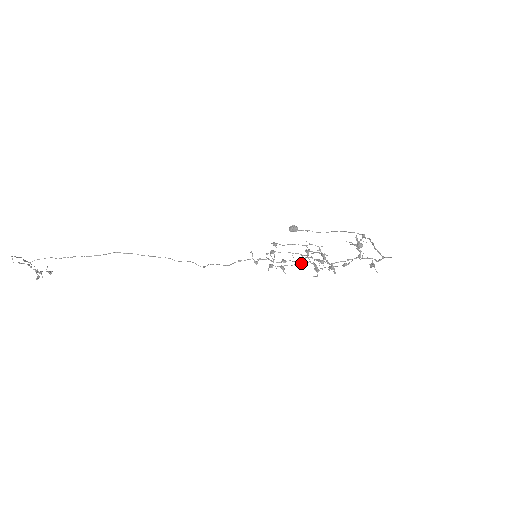
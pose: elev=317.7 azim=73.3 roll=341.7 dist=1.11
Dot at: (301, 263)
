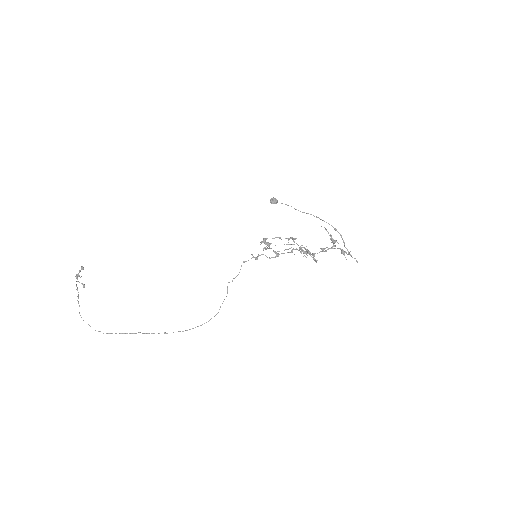
Dot at: occluded
